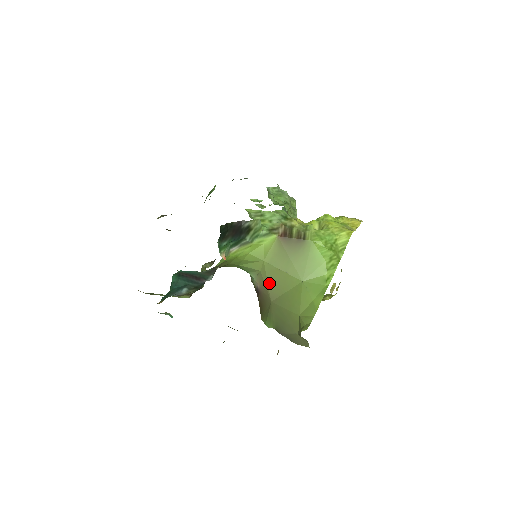
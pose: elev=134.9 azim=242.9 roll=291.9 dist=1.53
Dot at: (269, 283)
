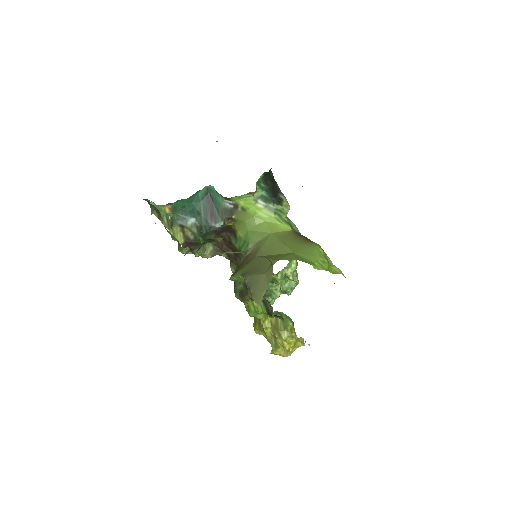
Dot at: (264, 246)
